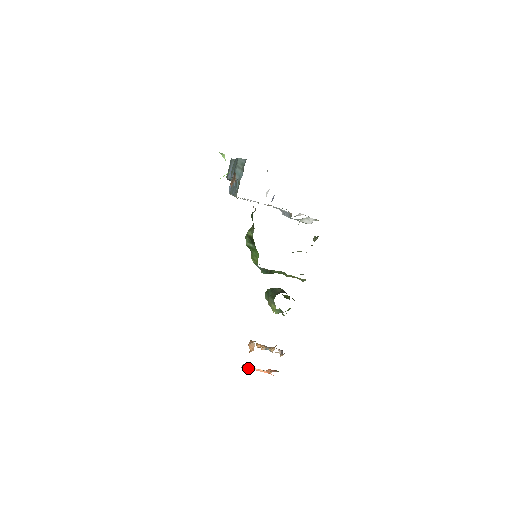
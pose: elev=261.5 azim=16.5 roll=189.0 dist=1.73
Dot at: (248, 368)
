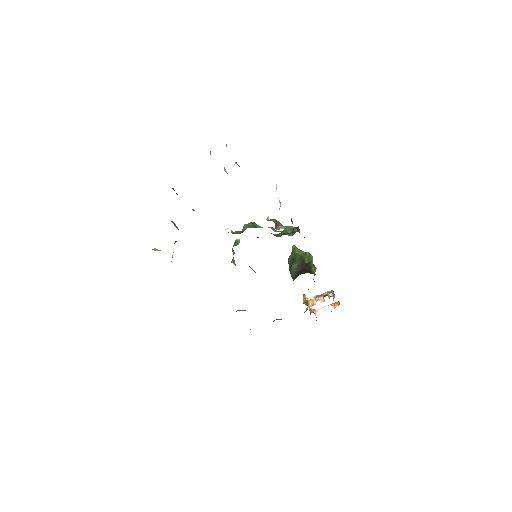
Dot at: (315, 313)
